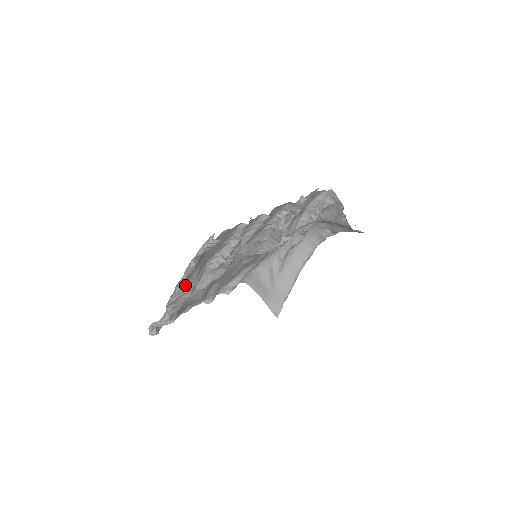
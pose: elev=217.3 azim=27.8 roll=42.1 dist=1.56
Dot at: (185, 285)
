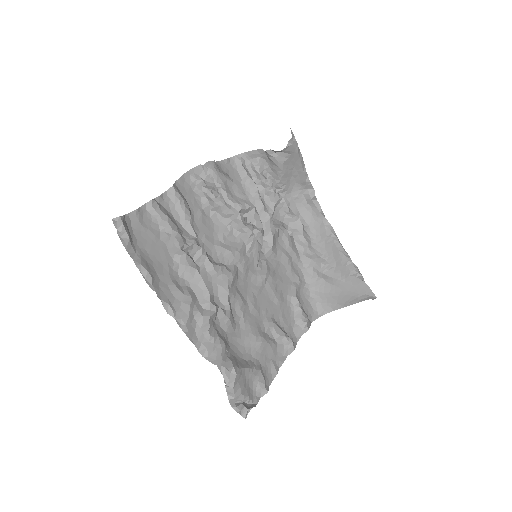
Dot at: (176, 306)
